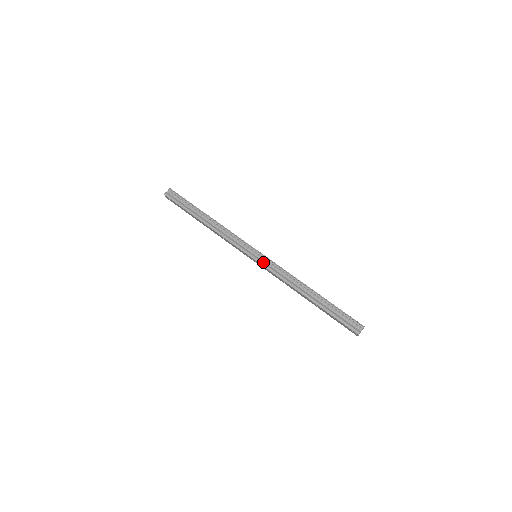
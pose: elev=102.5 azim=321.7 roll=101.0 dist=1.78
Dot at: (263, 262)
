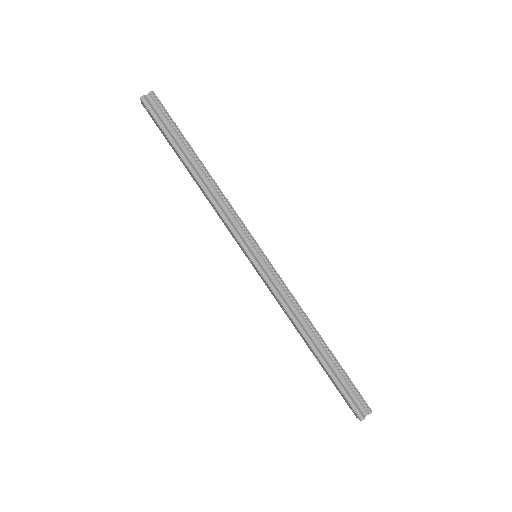
Dot at: (265, 271)
